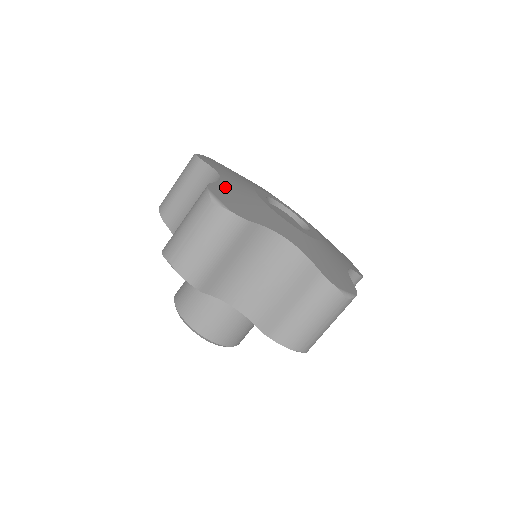
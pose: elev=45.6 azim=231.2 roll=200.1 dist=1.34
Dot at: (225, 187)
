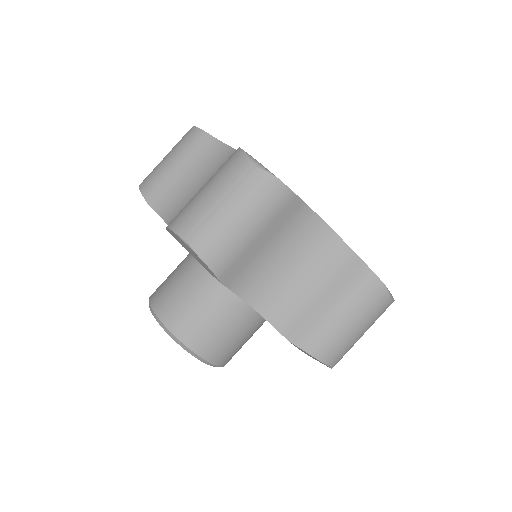
Dot at: occluded
